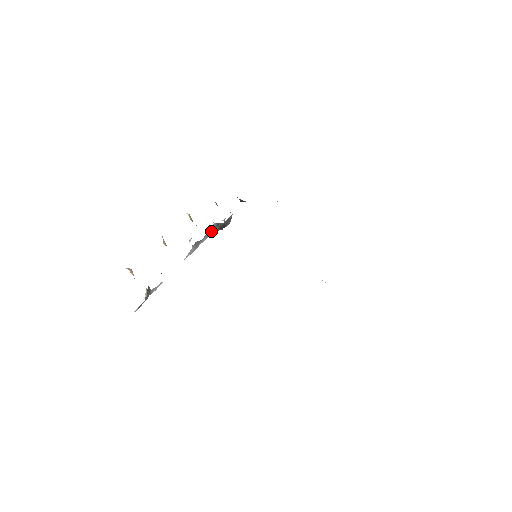
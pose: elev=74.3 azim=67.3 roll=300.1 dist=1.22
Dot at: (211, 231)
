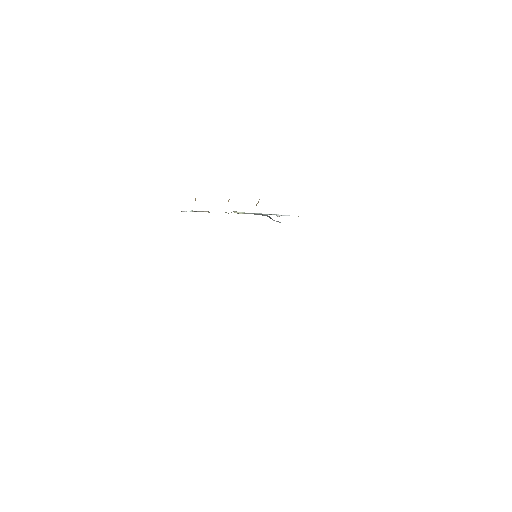
Dot at: (264, 215)
